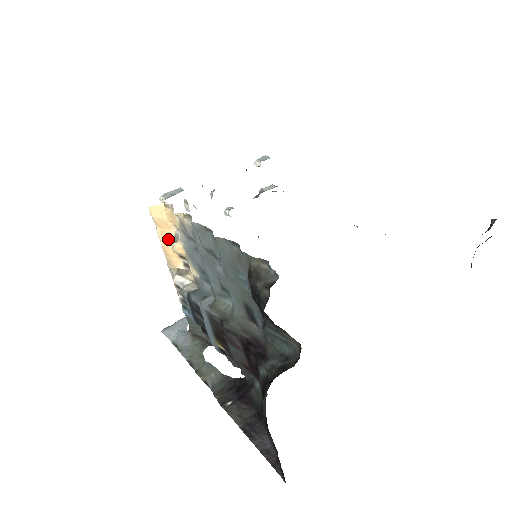
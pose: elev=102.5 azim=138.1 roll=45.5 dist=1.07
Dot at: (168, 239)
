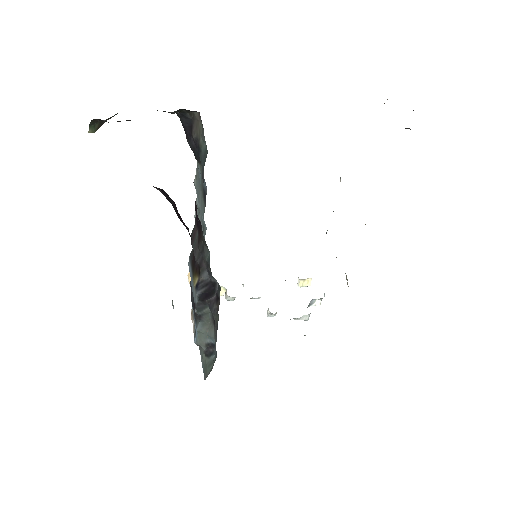
Dot at: occluded
